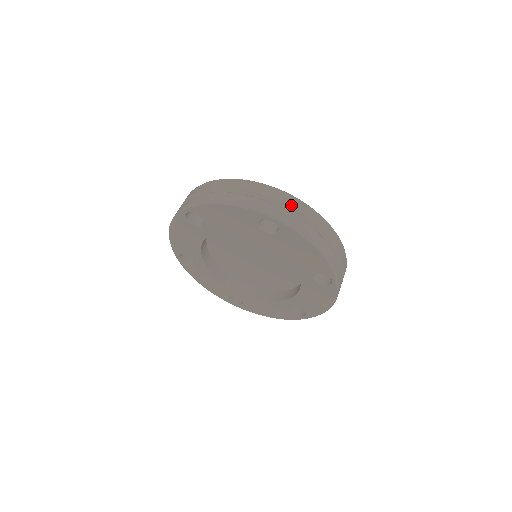
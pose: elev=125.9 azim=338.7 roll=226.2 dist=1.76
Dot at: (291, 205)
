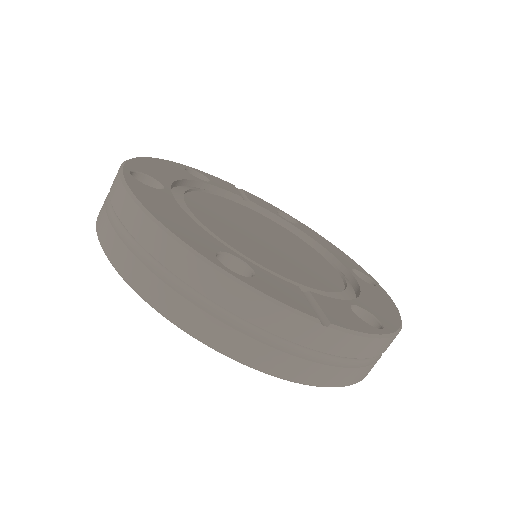
Dot at: (383, 352)
